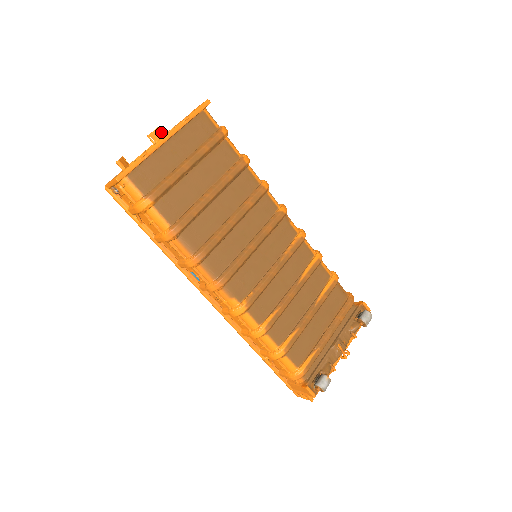
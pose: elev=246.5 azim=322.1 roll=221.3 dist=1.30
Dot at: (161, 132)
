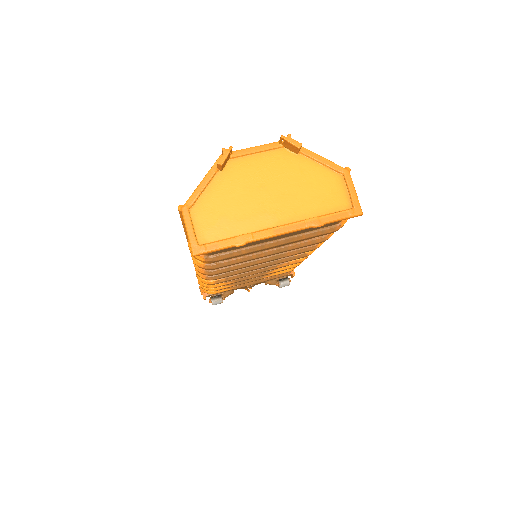
Dot at: (298, 151)
